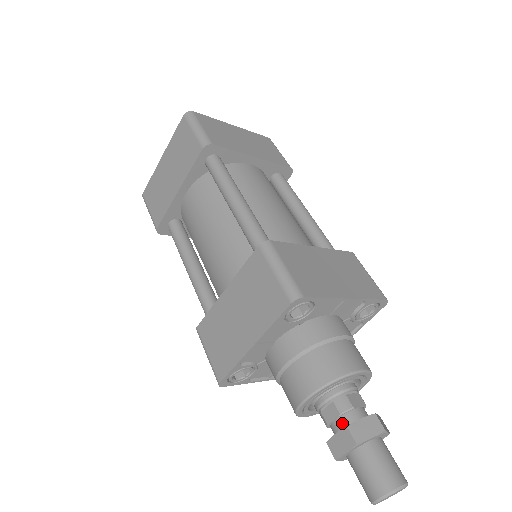
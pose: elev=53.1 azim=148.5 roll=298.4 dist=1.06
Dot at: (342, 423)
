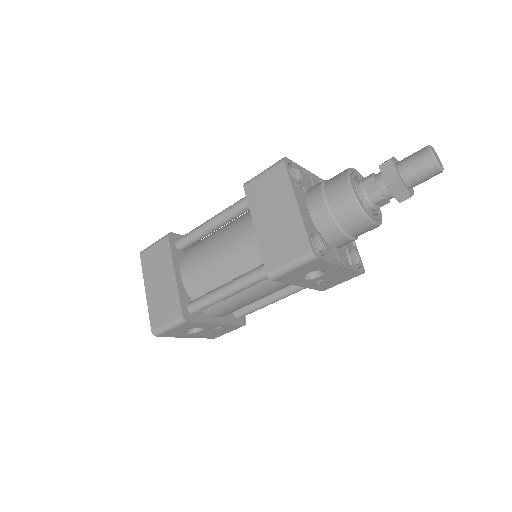
Dot at: (379, 177)
